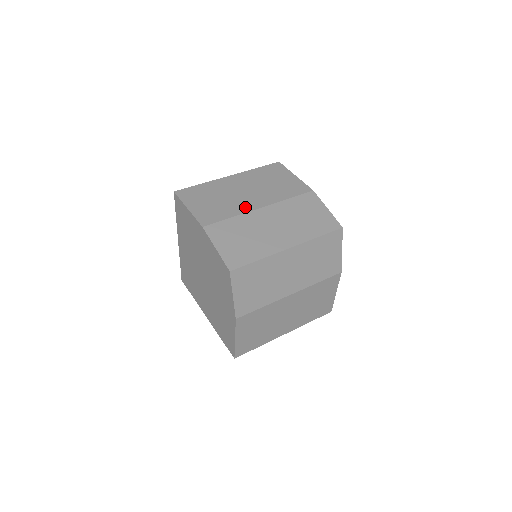
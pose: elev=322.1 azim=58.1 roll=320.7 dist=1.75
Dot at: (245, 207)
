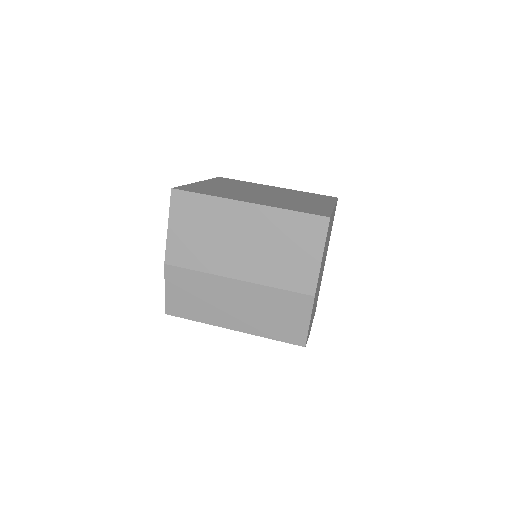
Dot at: (222, 267)
